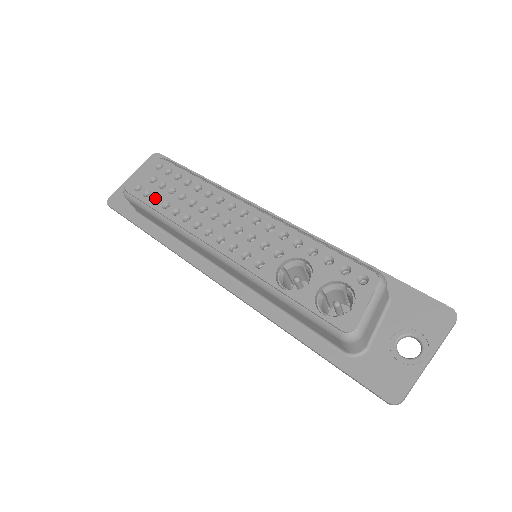
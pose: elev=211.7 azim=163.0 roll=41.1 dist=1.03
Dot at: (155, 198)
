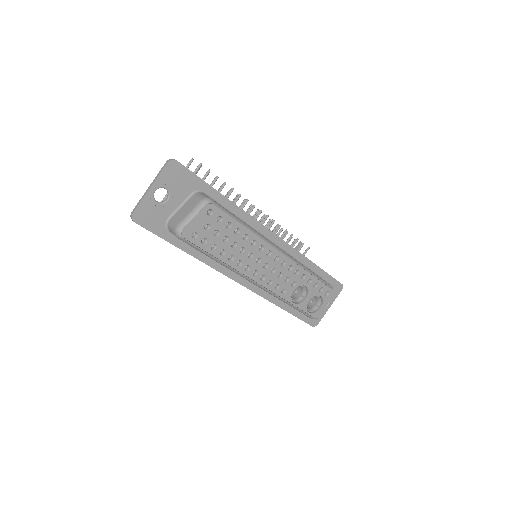
Dot at: occluded
